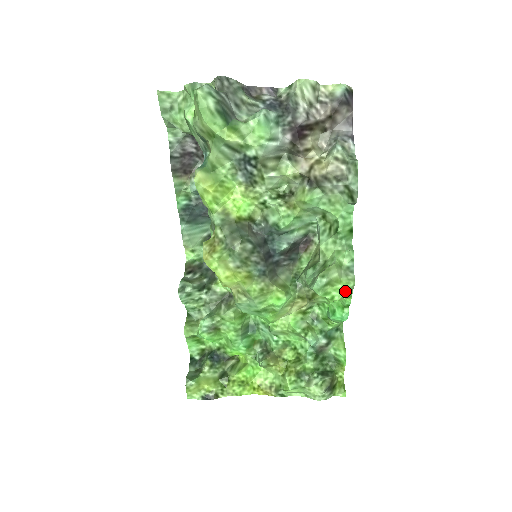
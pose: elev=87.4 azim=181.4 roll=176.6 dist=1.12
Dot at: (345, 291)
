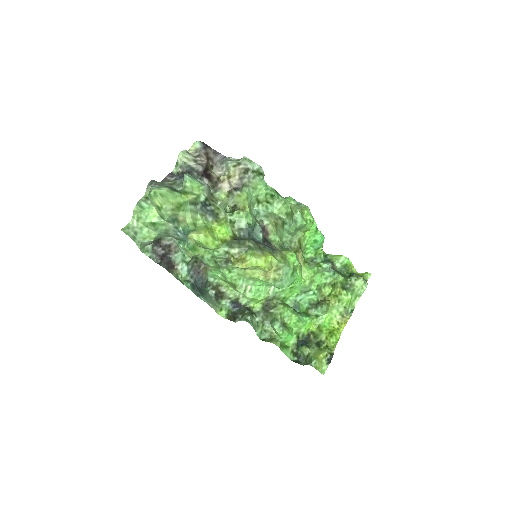
Dot at: (310, 213)
